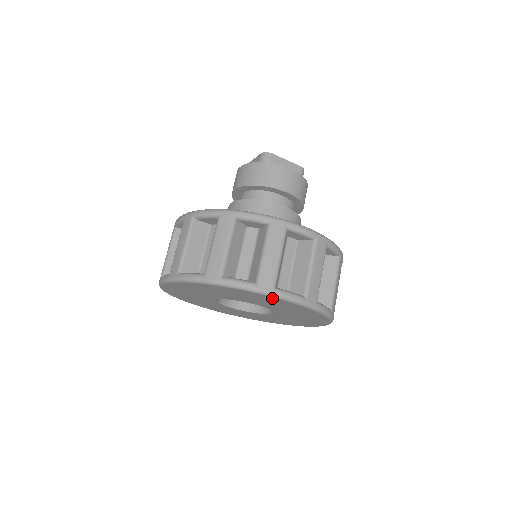
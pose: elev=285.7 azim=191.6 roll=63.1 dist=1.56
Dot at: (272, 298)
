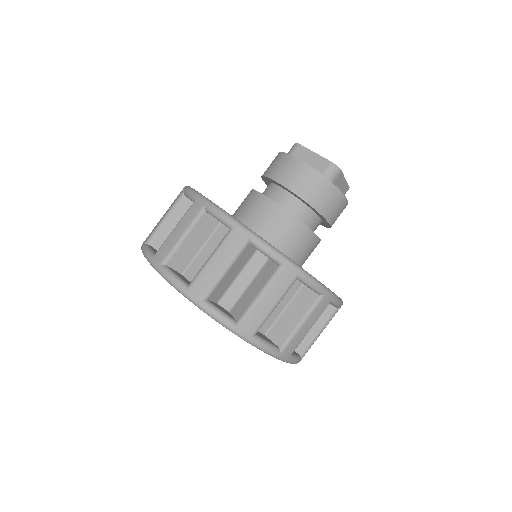
Dot at: occluded
